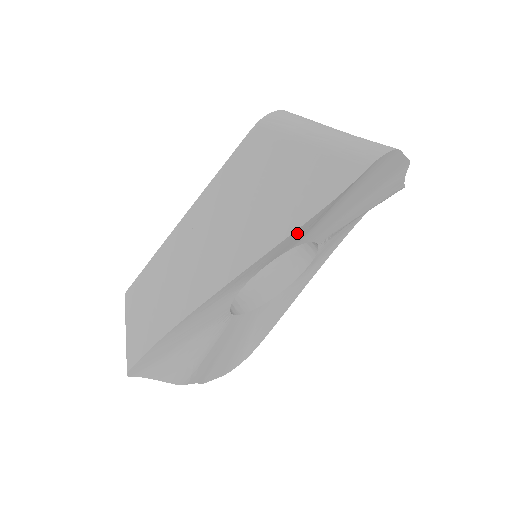
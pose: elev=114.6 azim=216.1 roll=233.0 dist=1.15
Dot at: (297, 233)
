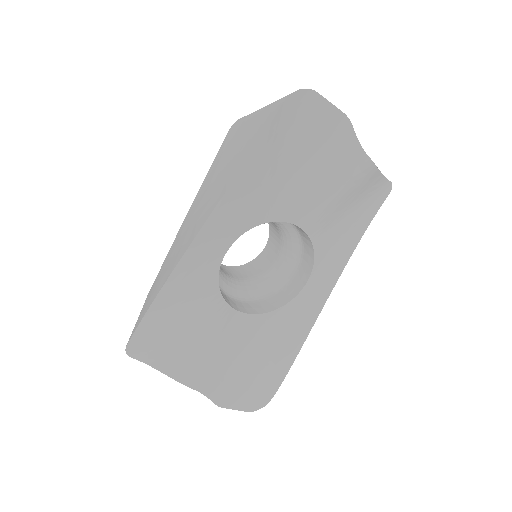
Dot at: (248, 182)
